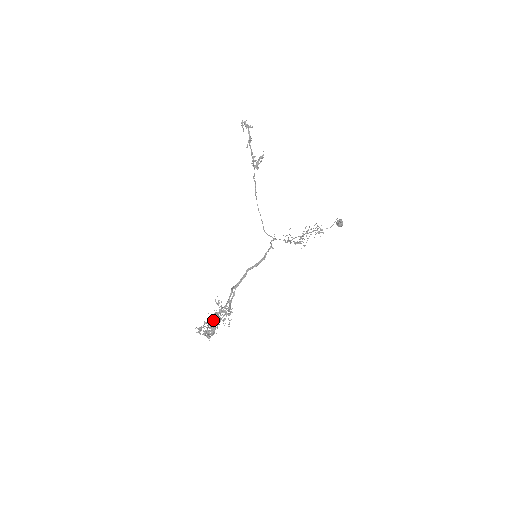
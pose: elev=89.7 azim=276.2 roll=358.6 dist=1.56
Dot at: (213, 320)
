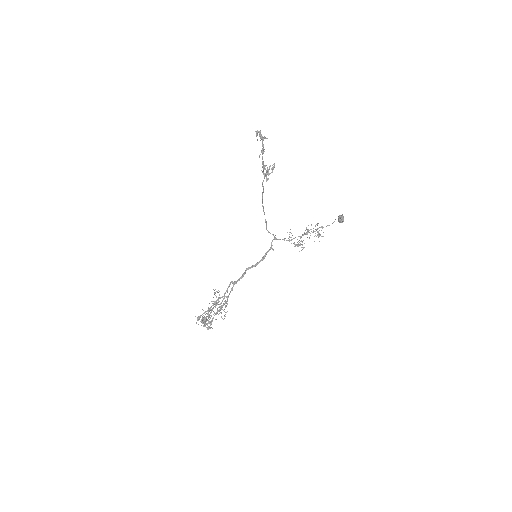
Dot at: occluded
